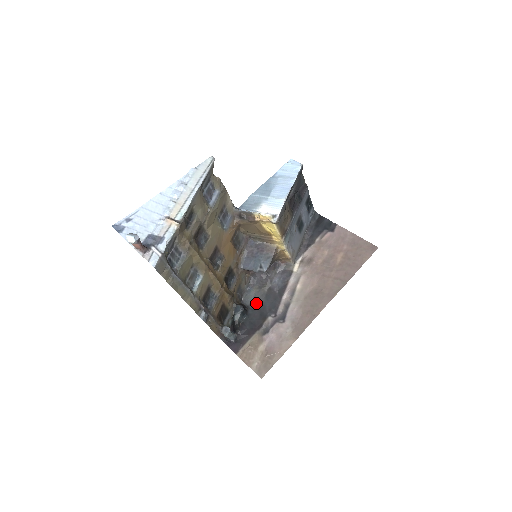
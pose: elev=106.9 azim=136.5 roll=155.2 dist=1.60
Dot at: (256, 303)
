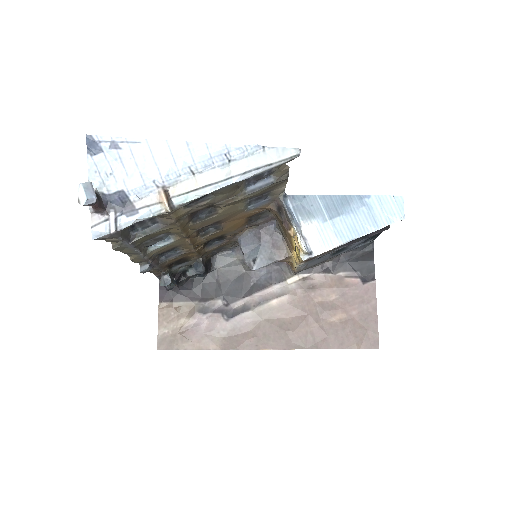
Dot at: (223, 273)
